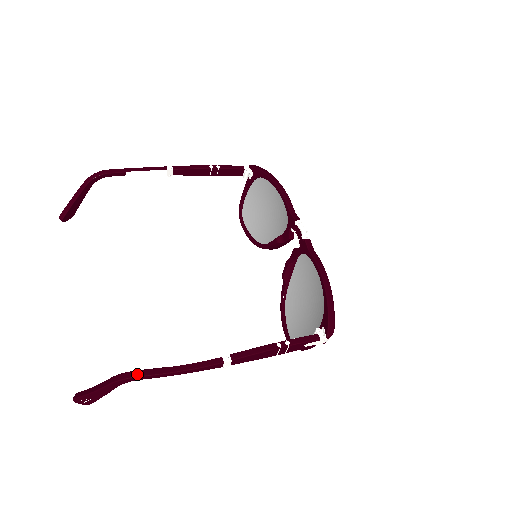
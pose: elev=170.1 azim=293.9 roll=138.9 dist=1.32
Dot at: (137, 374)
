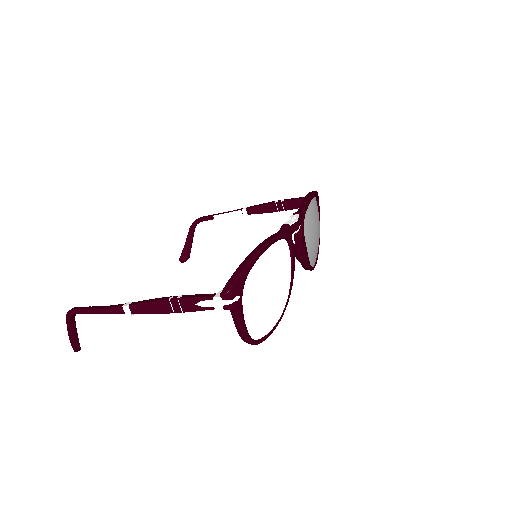
Dot at: (73, 308)
